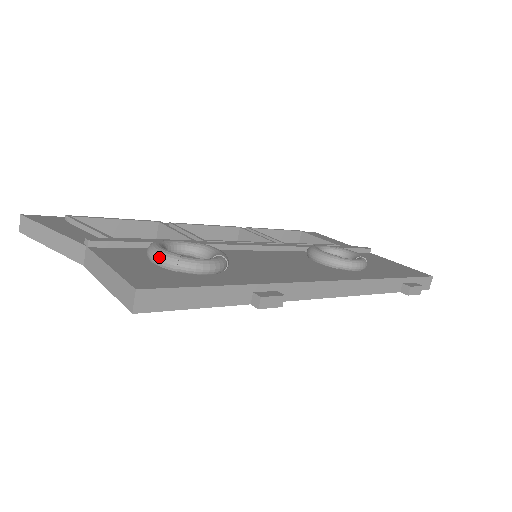
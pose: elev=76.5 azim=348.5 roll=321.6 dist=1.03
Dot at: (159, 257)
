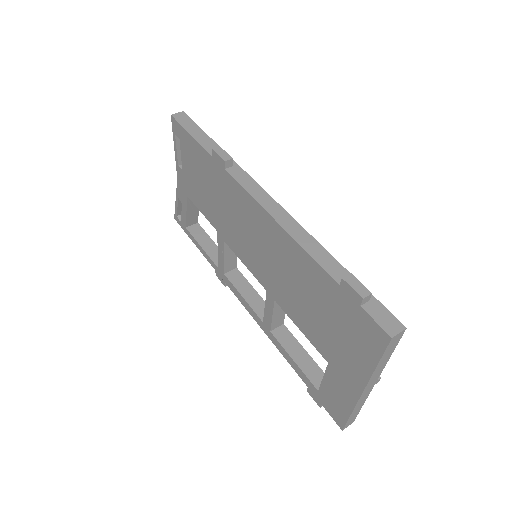
Dot at: occluded
